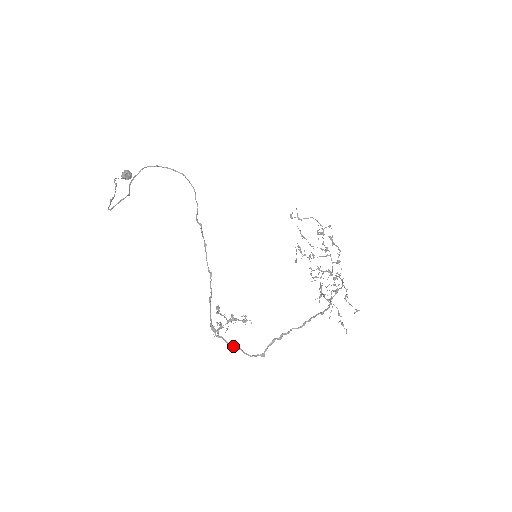
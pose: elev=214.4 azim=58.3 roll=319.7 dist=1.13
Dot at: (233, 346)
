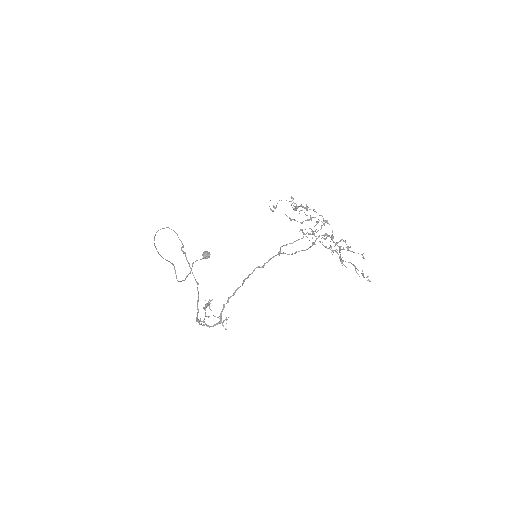
Dot at: (204, 325)
